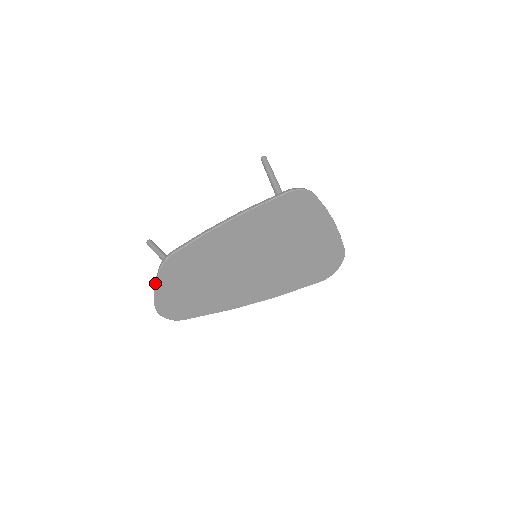
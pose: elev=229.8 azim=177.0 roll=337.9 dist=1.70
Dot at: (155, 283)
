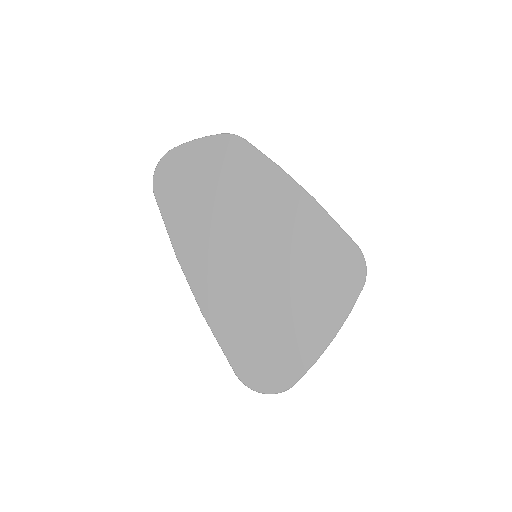
Dot at: (202, 137)
